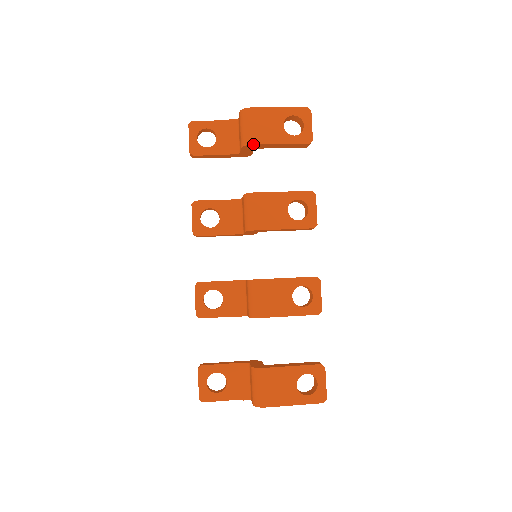
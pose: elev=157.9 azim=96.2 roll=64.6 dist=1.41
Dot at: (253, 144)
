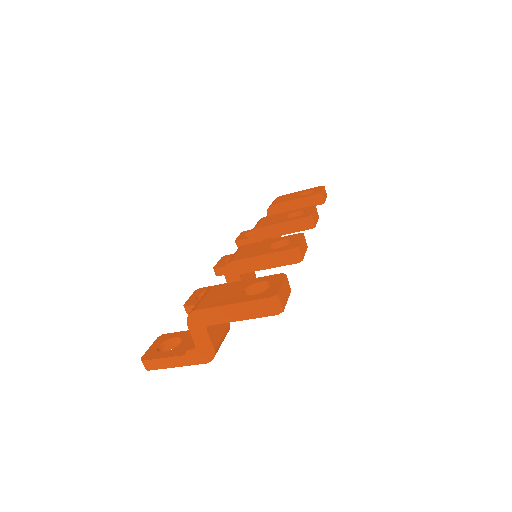
Dot at: (273, 205)
